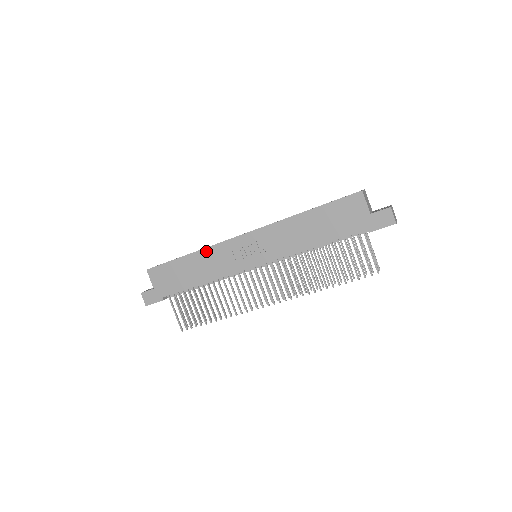
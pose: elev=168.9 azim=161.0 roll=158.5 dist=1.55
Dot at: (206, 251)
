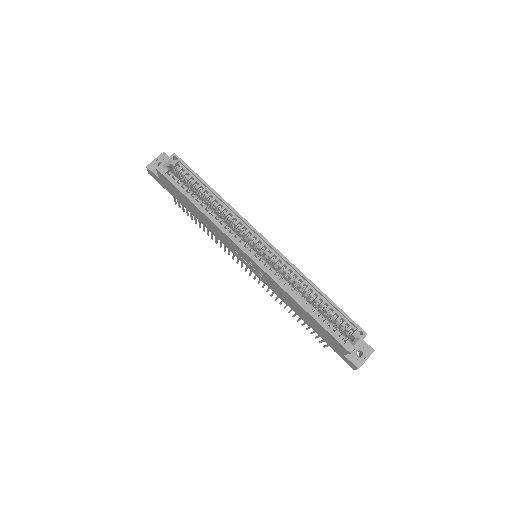
Dot at: (214, 224)
